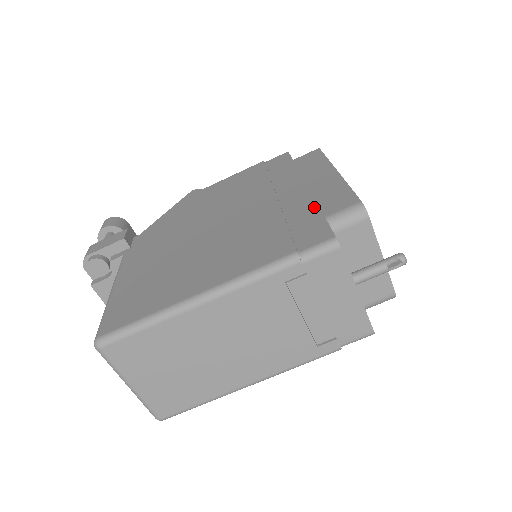
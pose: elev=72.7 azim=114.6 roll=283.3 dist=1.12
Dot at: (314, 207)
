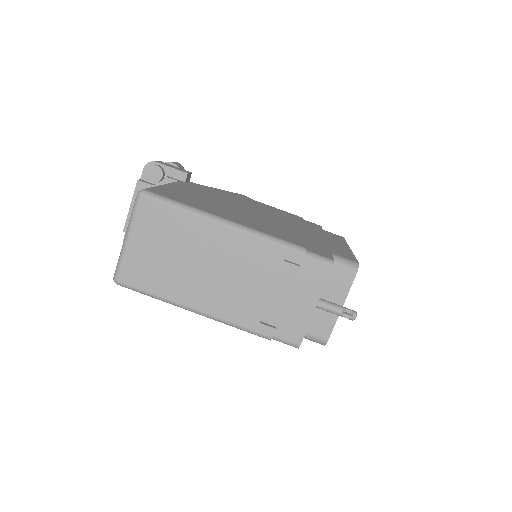
Dot at: (327, 247)
